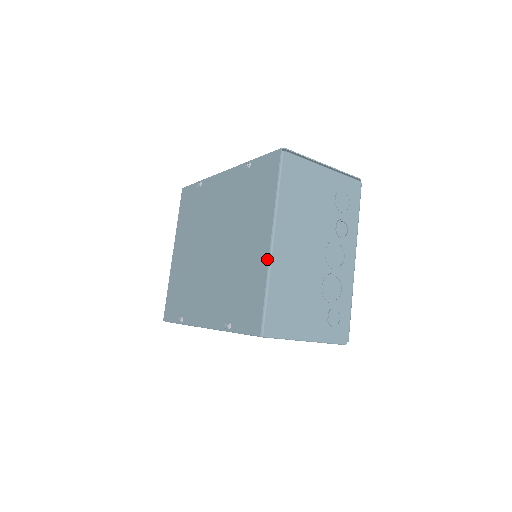
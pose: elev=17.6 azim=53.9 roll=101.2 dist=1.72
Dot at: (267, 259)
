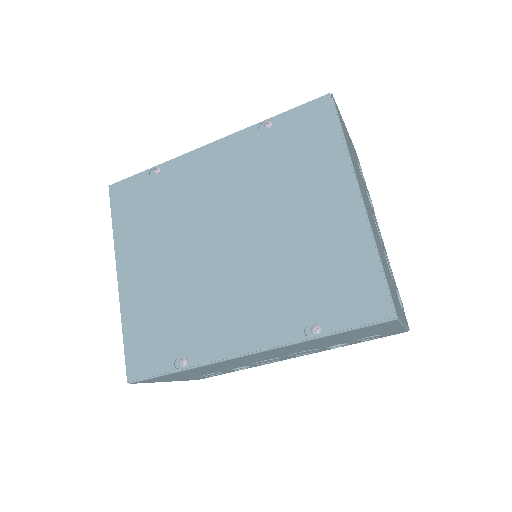
Dot at: (364, 220)
